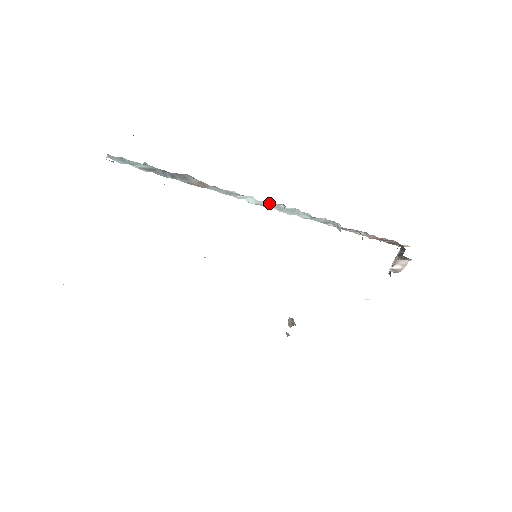
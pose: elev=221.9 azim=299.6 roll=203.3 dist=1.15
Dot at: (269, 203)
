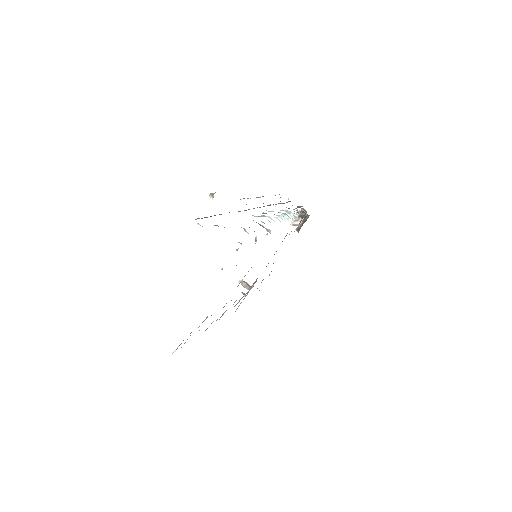
Dot at: (277, 218)
